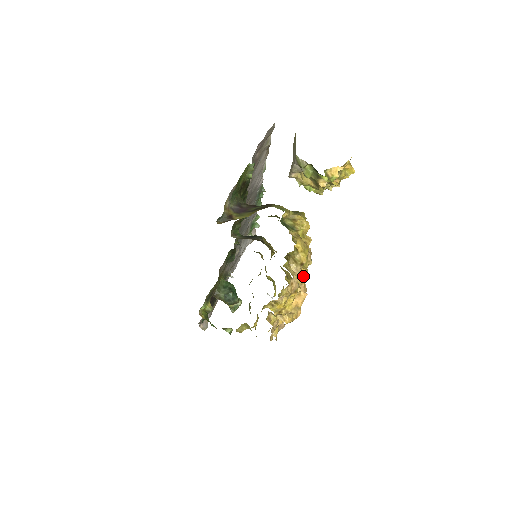
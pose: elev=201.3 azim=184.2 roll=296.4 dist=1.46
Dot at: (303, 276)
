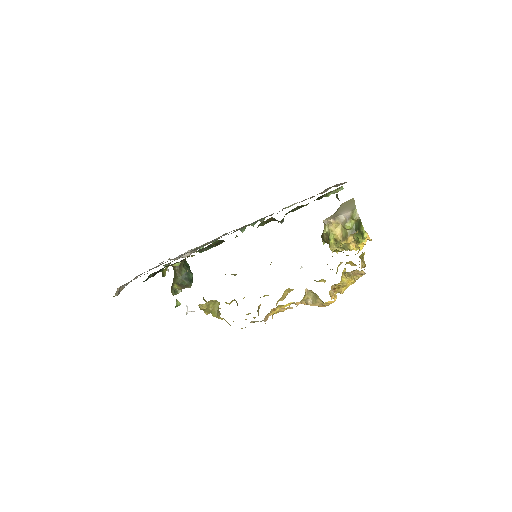
Dot at: occluded
